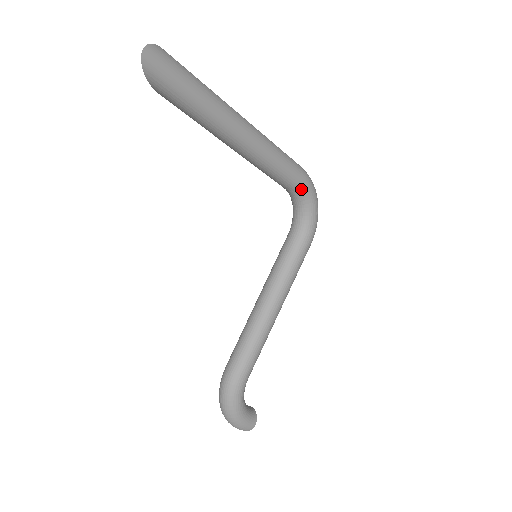
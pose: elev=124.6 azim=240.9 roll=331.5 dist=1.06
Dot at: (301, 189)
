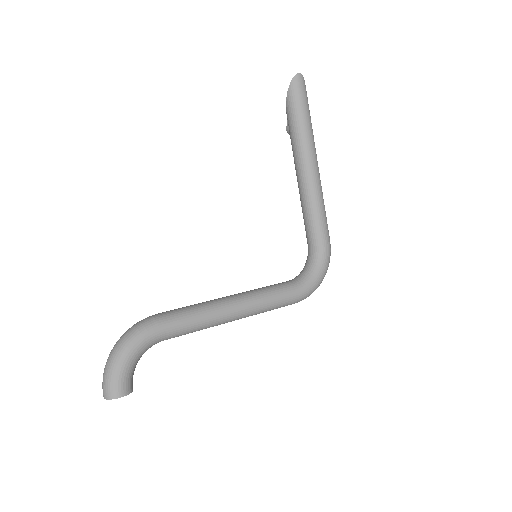
Dot at: (320, 249)
